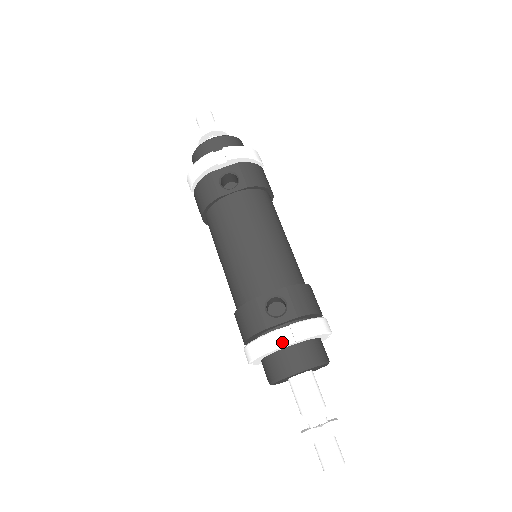
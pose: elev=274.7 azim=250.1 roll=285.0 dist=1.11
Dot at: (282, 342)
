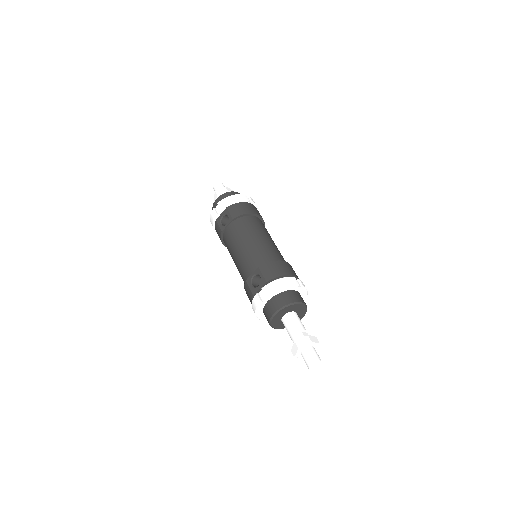
Dot at: (259, 299)
